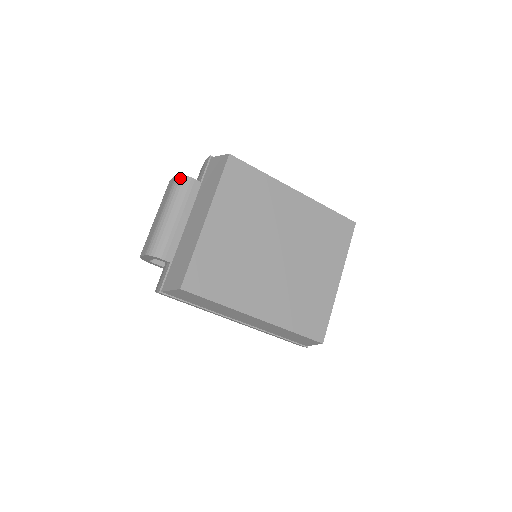
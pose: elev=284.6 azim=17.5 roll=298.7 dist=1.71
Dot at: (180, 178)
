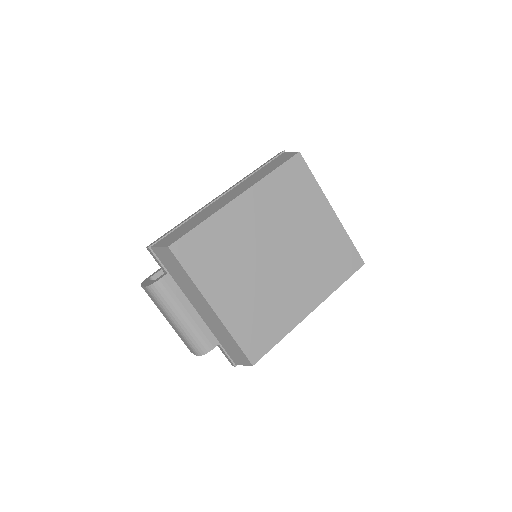
Dot at: (152, 289)
